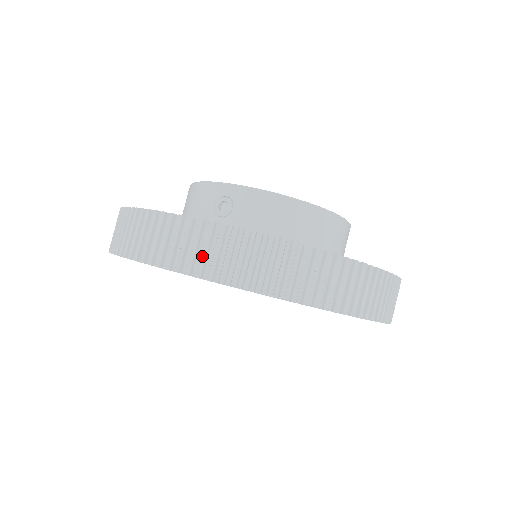
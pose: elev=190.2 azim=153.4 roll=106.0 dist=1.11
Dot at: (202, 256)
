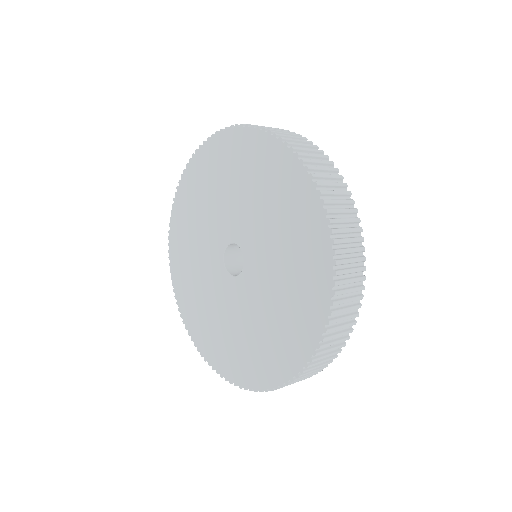
Dot at: (332, 191)
